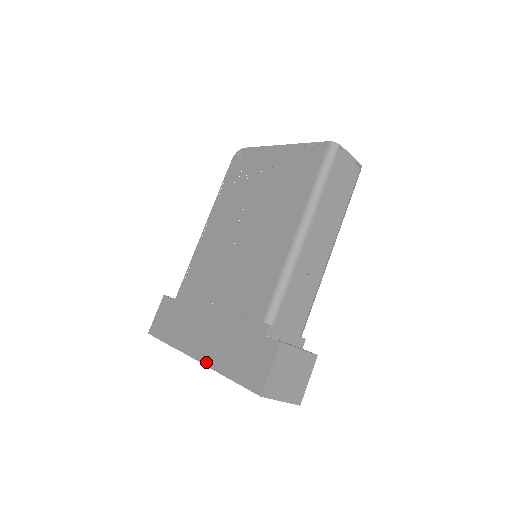
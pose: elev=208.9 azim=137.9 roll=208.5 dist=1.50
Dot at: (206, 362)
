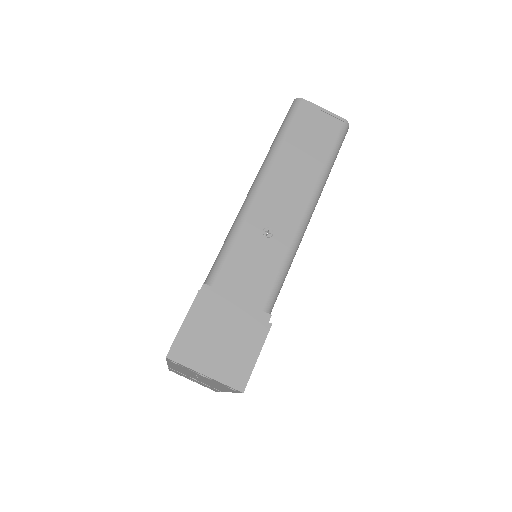
Dot at: occluded
